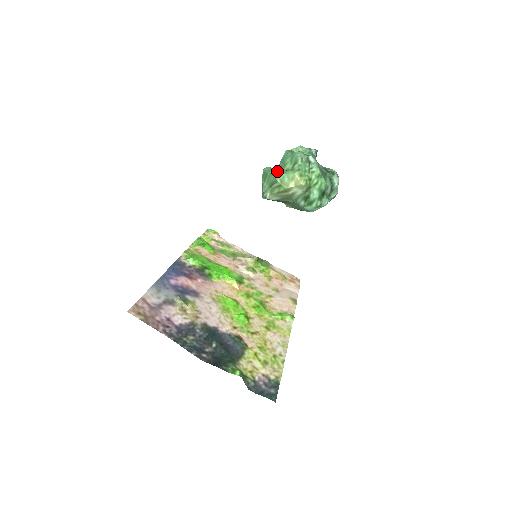
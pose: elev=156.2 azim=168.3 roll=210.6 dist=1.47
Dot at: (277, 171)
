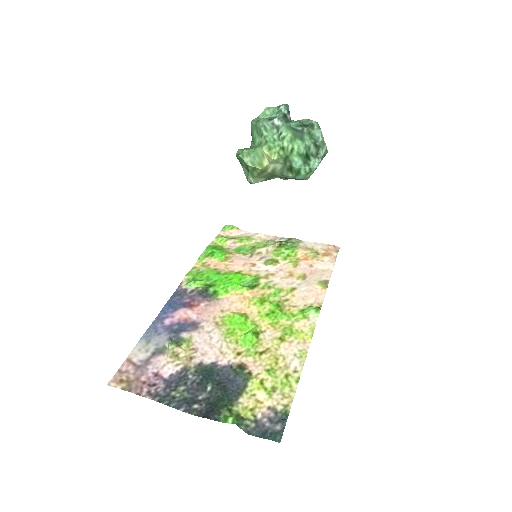
Dot at: (243, 154)
